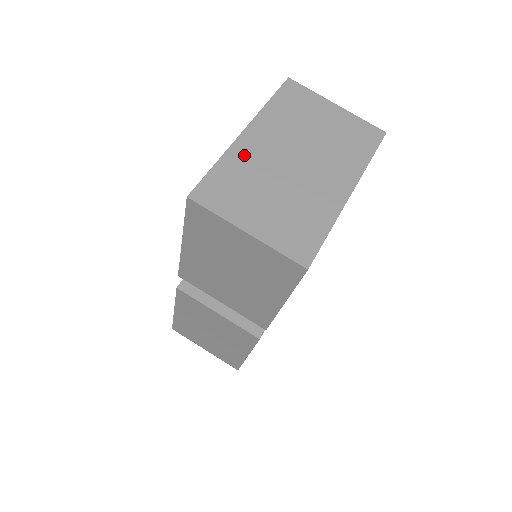
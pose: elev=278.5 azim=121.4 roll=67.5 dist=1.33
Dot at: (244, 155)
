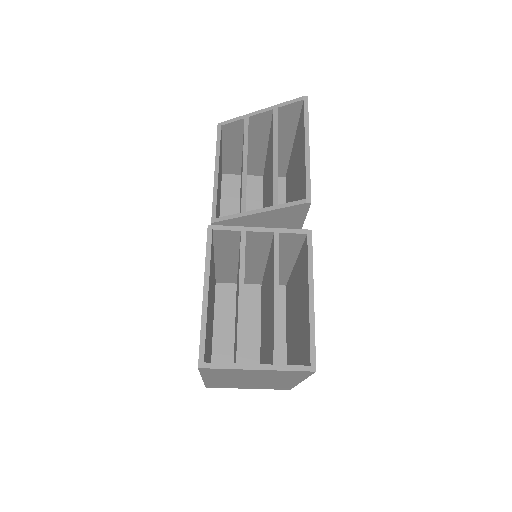
Dot at: (216, 382)
